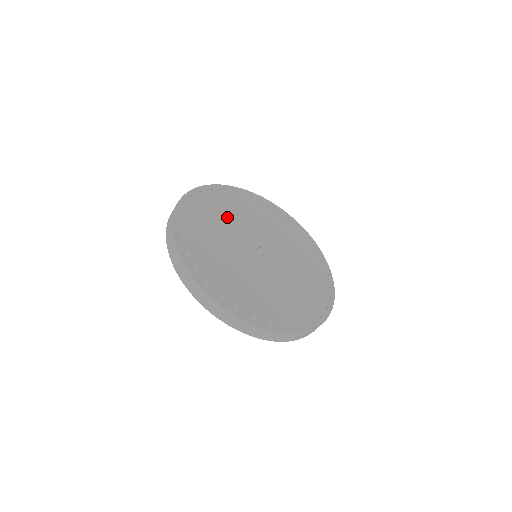
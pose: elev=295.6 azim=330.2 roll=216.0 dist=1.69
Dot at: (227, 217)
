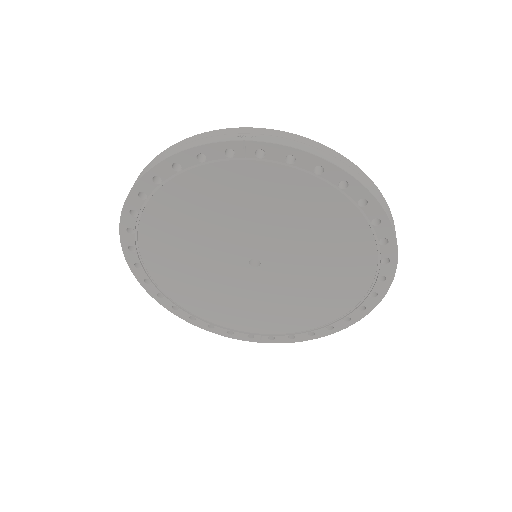
Dot at: occluded
